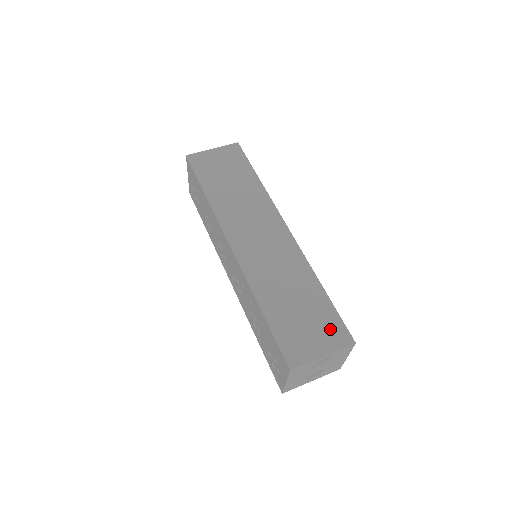
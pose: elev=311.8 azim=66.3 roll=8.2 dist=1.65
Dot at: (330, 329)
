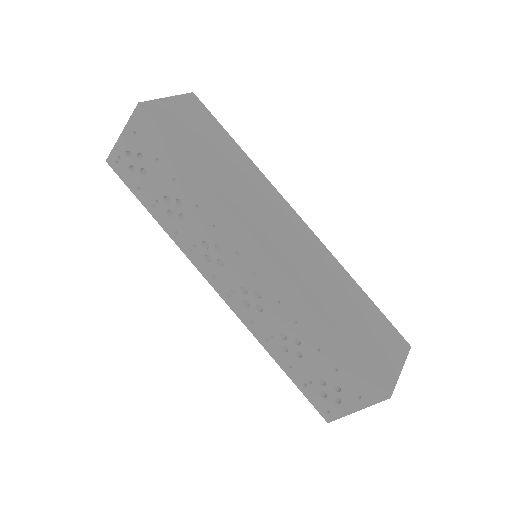
Dot at: (390, 337)
